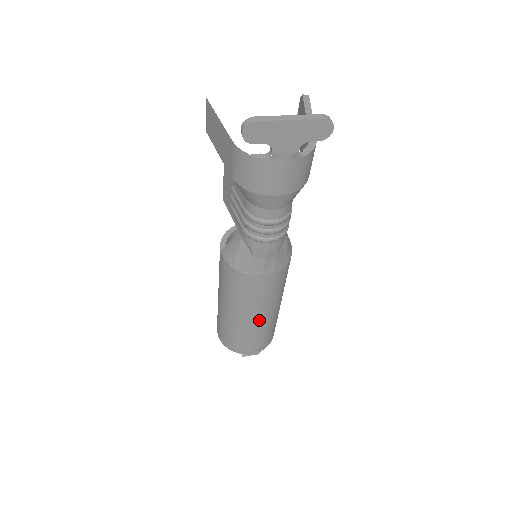
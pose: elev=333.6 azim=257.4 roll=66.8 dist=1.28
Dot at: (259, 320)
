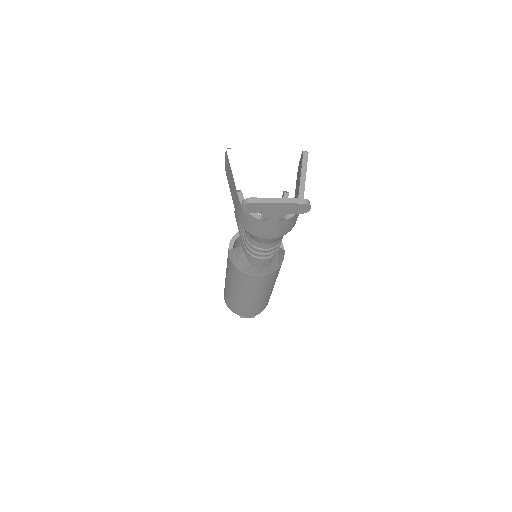
Dot at: (254, 299)
